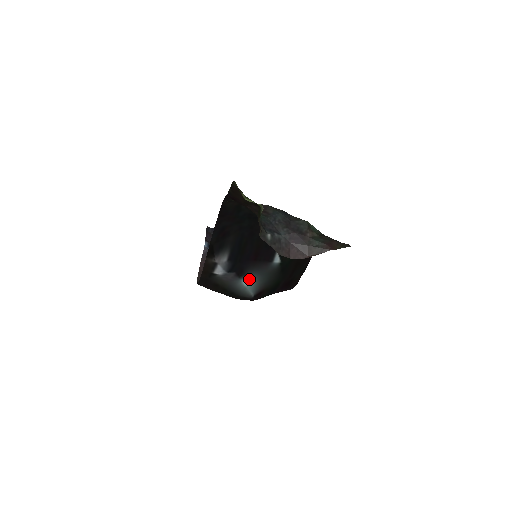
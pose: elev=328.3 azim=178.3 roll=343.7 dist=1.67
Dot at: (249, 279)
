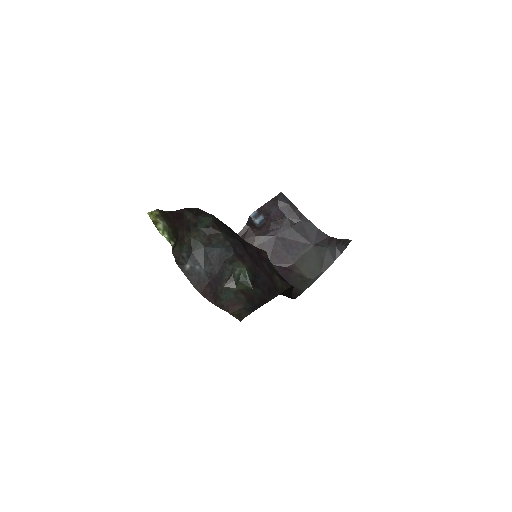
Dot at: occluded
